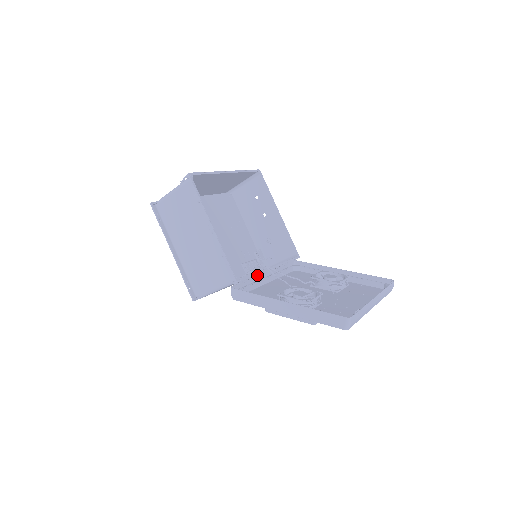
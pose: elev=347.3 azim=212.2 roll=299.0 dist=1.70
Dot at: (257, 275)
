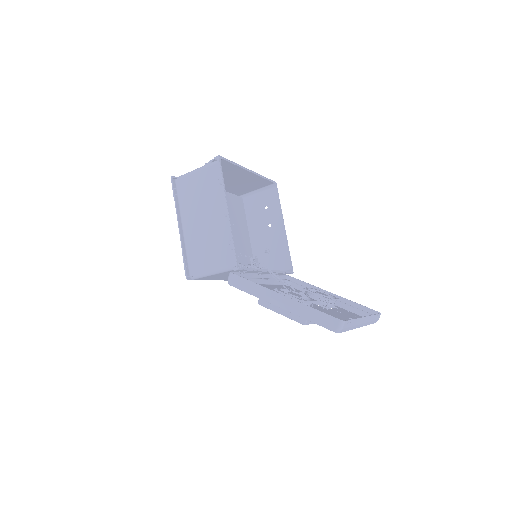
Dot at: (255, 270)
